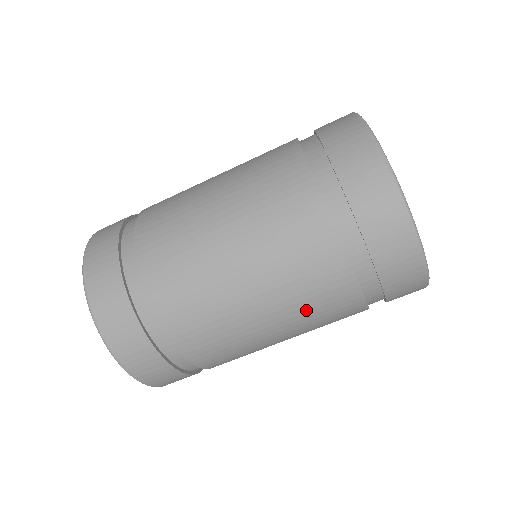
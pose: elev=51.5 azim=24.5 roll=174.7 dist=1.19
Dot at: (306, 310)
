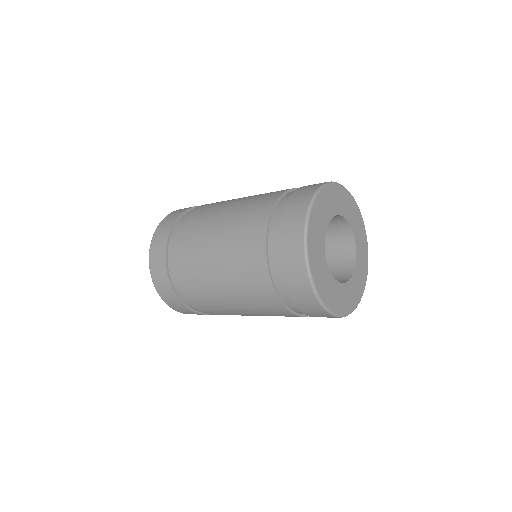
Dot at: (236, 237)
